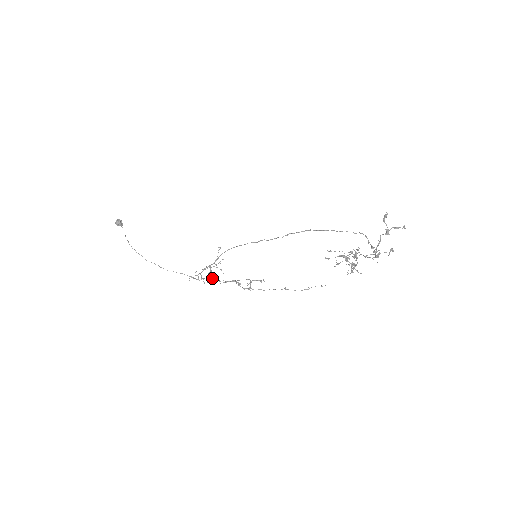
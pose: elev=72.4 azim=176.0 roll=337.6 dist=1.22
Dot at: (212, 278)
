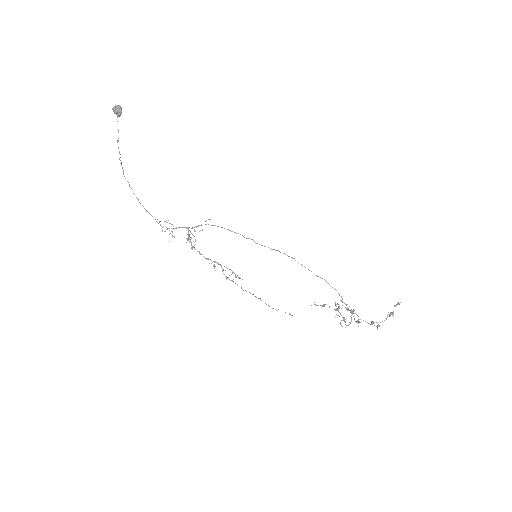
Dot at: occluded
